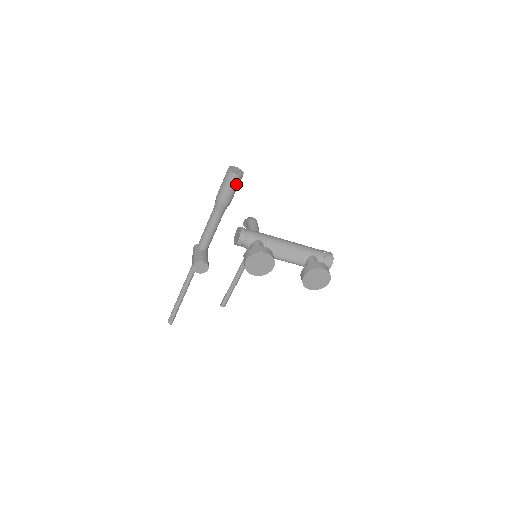
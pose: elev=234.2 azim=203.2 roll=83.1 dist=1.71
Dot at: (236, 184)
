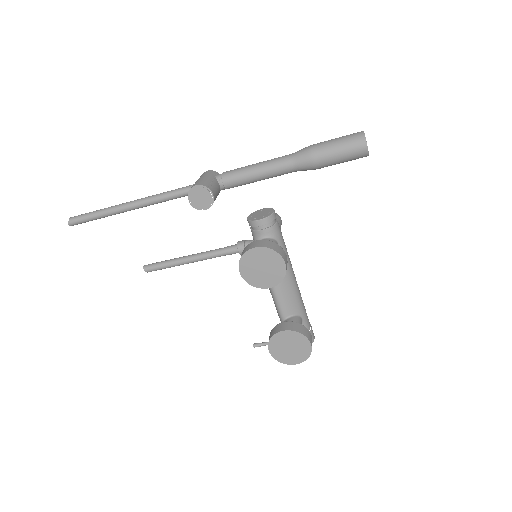
Dot at: (351, 156)
